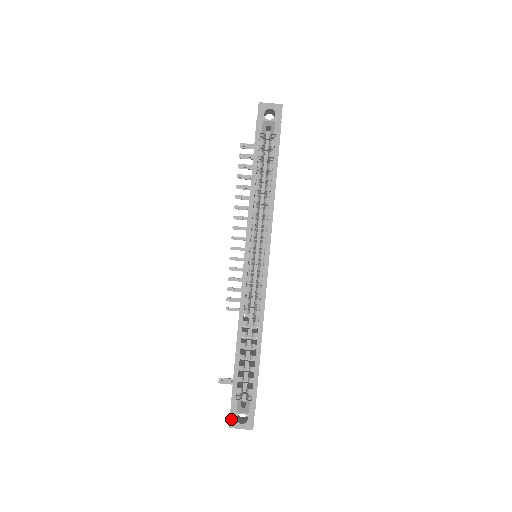
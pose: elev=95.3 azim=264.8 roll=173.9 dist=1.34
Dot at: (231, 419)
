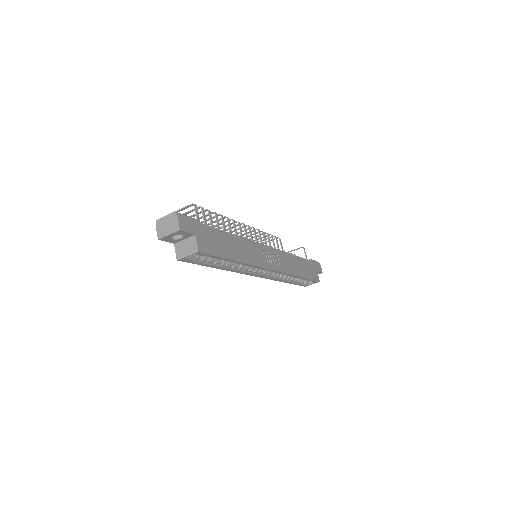
Dot at: occluded
